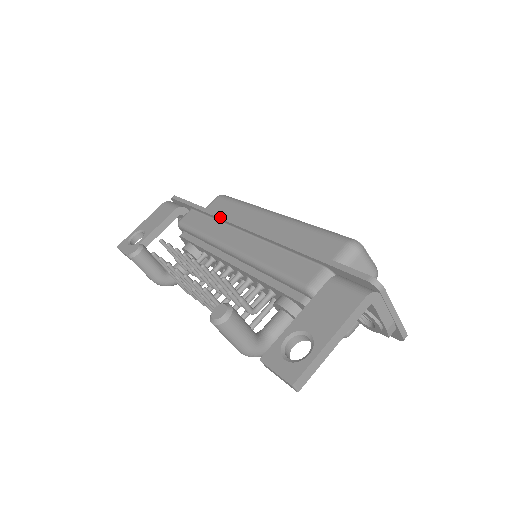
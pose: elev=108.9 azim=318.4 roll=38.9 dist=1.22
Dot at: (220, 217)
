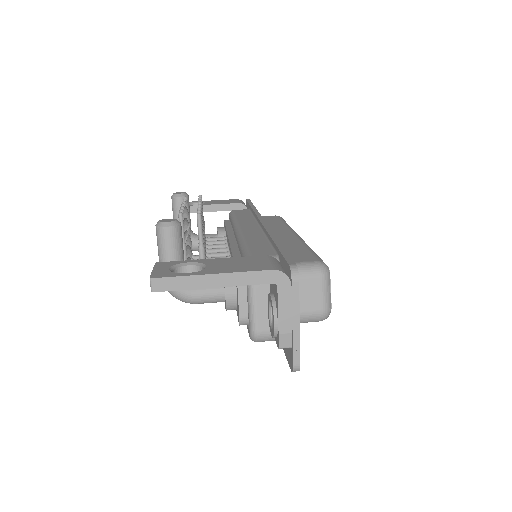
Dot at: (257, 213)
